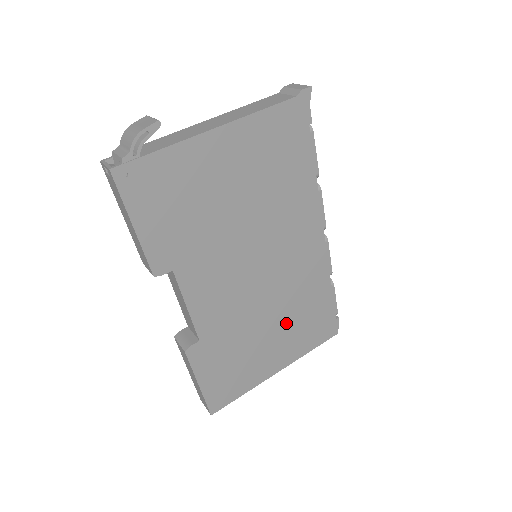
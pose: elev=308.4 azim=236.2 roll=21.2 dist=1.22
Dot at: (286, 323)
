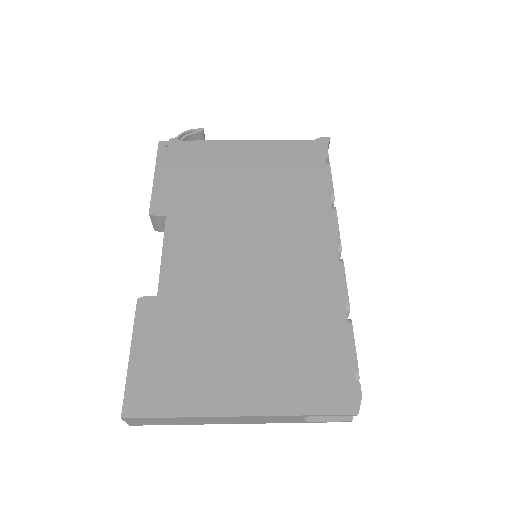
Dot at: (269, 339)
